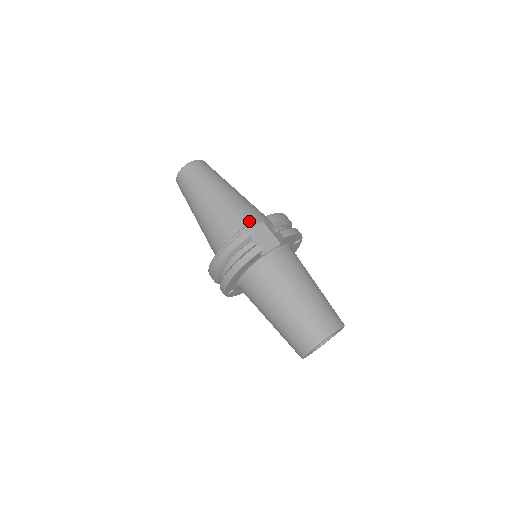
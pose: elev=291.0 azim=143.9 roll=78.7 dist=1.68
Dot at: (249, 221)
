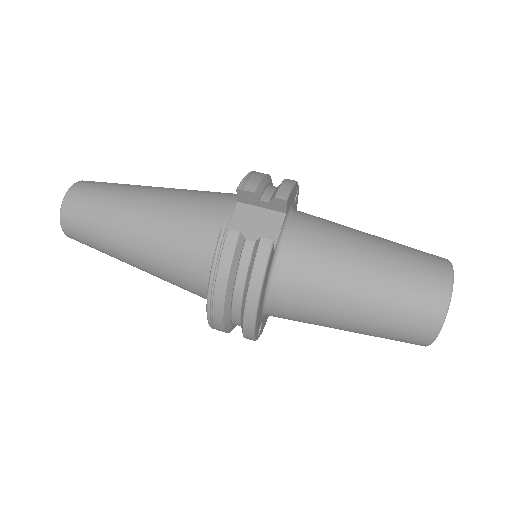
Dot at: (216, 215)
